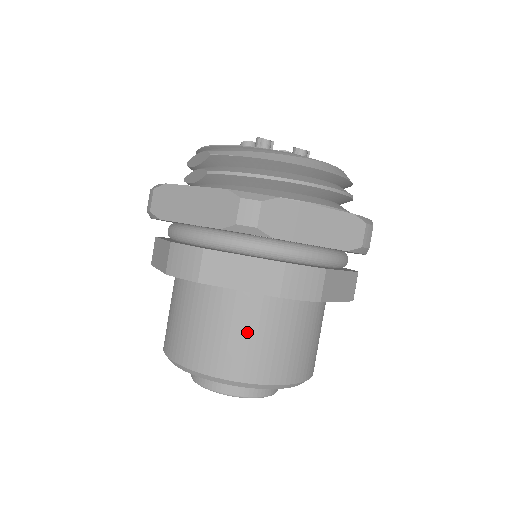
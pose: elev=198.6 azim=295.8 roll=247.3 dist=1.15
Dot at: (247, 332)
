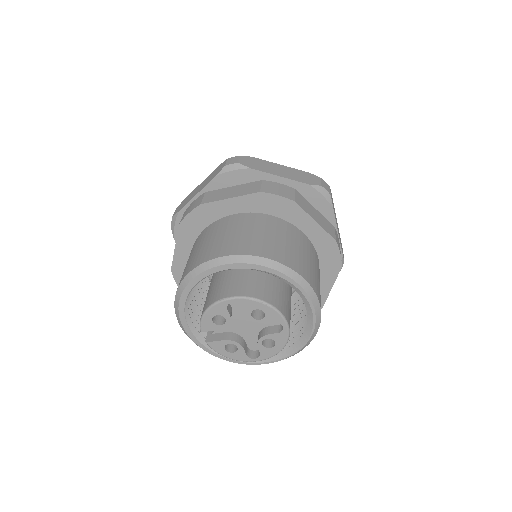
Dot at: (308, 257)
